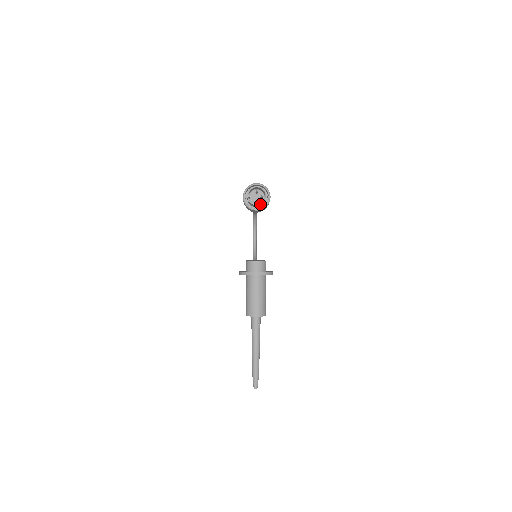
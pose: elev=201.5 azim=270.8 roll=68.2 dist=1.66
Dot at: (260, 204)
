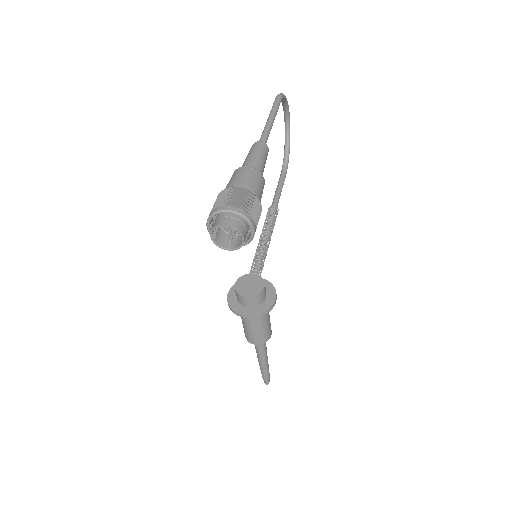
Dot at: (235, 249)
